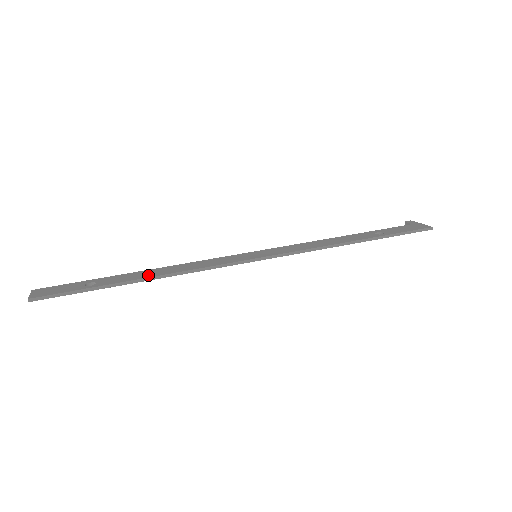
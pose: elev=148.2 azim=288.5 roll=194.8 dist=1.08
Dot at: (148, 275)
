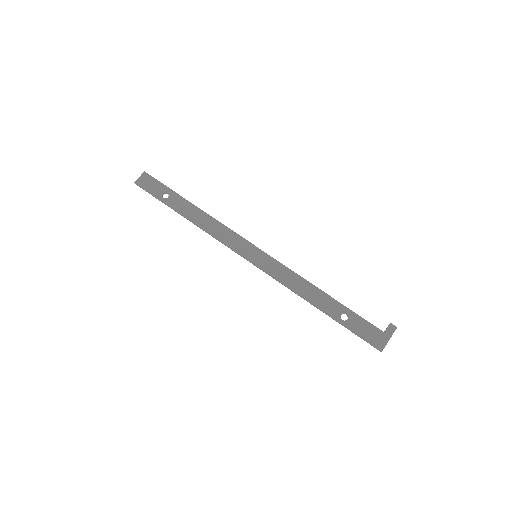
Dot at: (191, 217)
